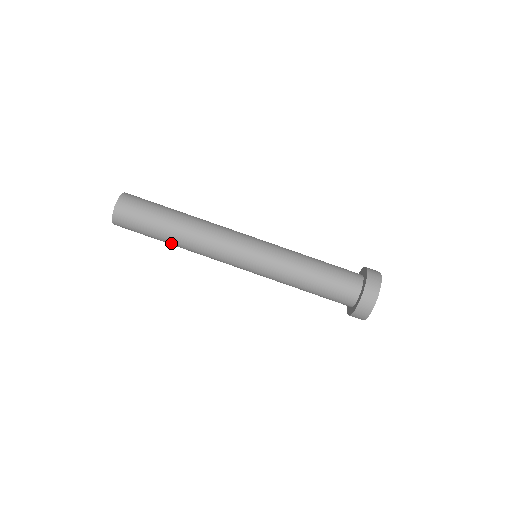
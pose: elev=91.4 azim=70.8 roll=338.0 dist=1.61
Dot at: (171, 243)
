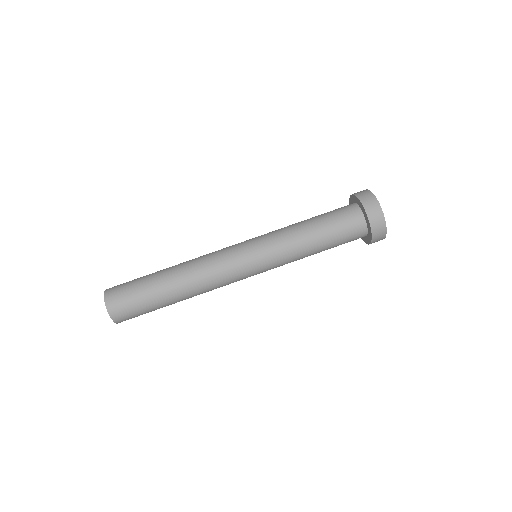
Dot at: (173, 293)
